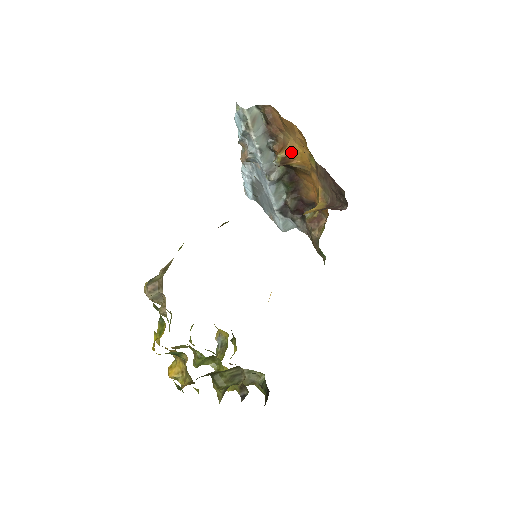
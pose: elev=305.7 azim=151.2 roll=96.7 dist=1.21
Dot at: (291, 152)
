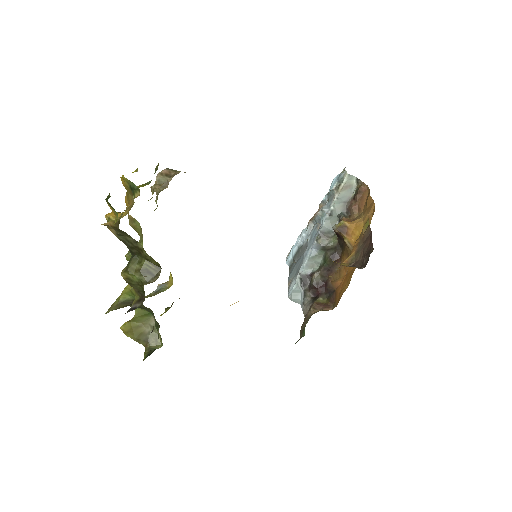
Dot at: (353, 227)
